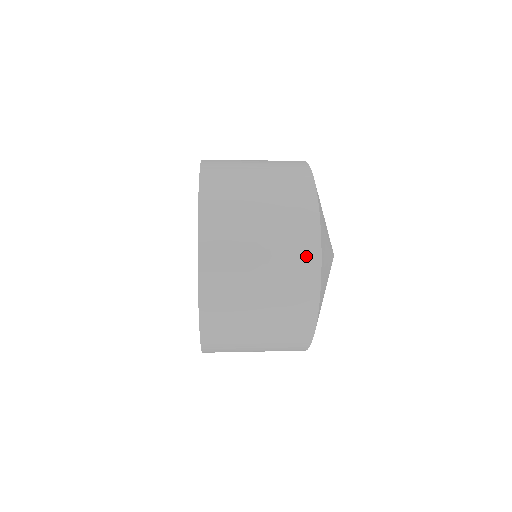
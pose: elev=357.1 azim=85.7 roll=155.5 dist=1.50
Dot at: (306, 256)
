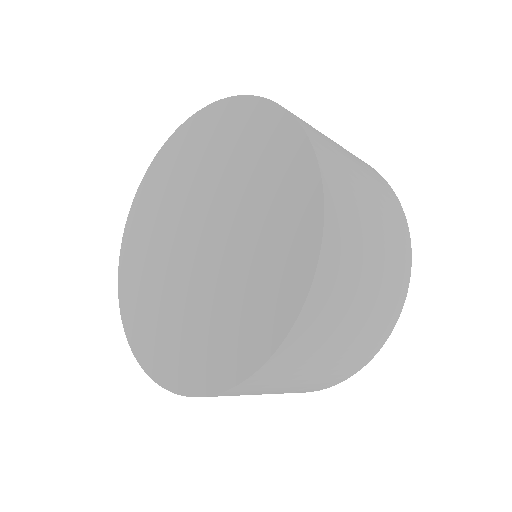
Dot at: (380, 335)
